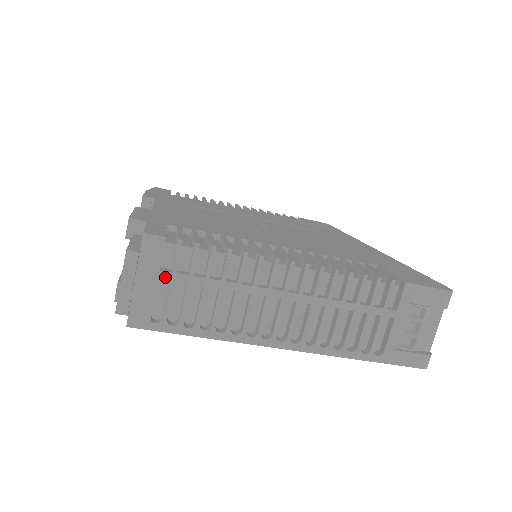
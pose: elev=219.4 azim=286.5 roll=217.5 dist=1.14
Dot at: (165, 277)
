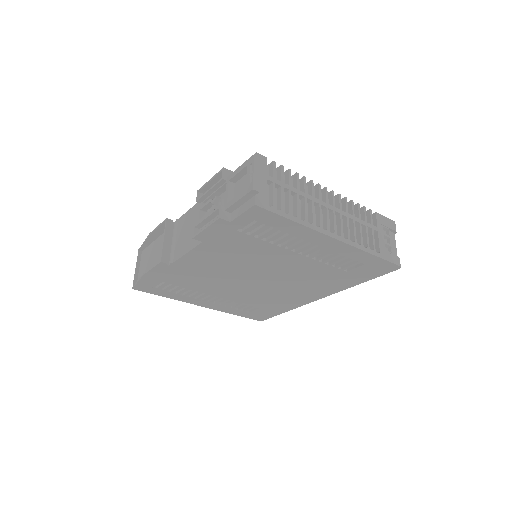
Dot at: (270, 180)
